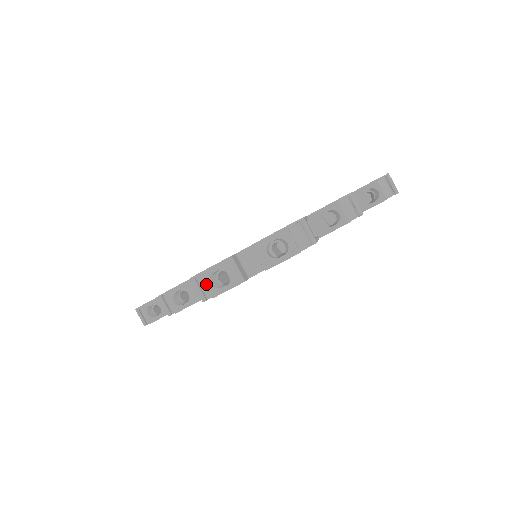
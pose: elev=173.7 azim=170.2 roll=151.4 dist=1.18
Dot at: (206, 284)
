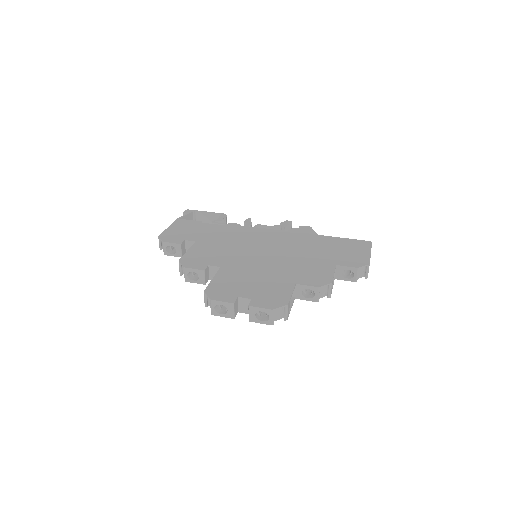
Dot at: (211, 307)
